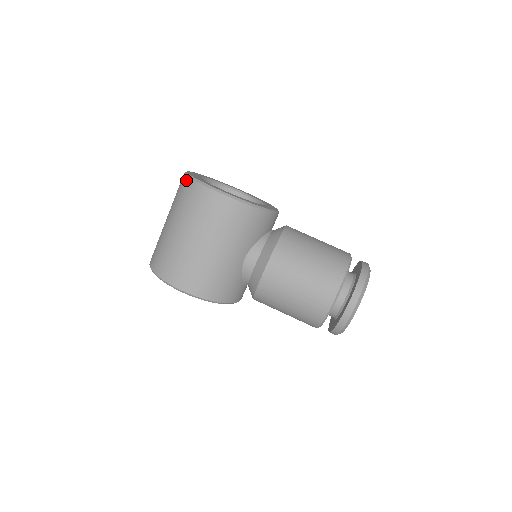
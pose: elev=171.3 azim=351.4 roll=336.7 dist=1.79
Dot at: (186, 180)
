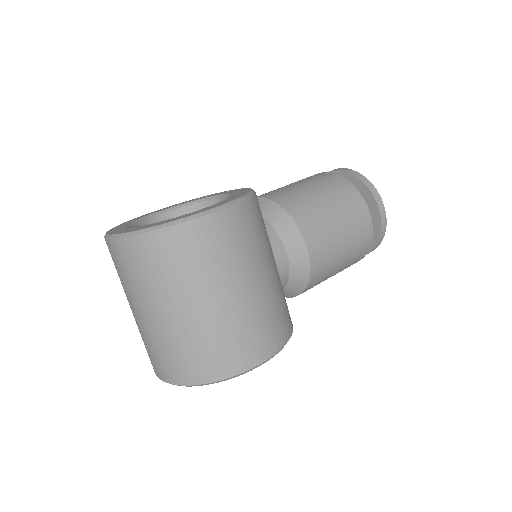
Dot at: (150, 239)
